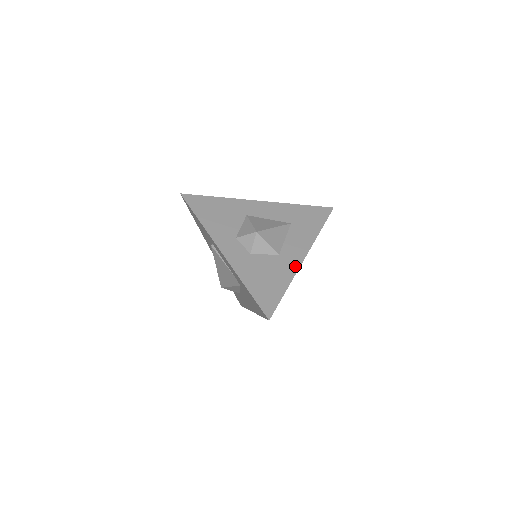
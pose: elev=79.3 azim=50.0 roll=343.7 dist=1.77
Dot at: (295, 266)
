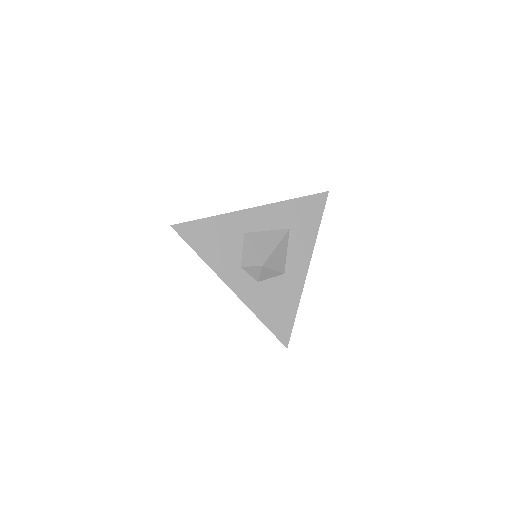
Dot at: (301, 282)
